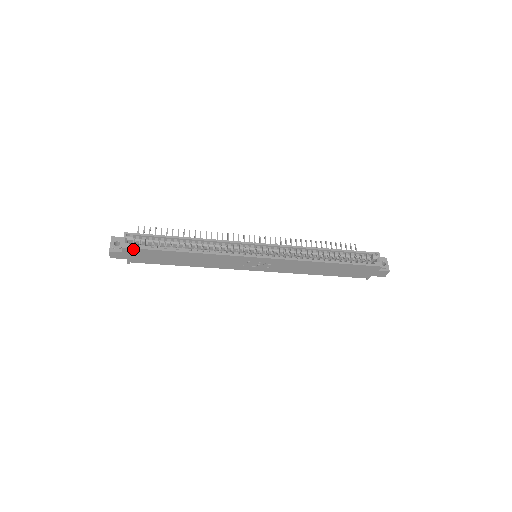
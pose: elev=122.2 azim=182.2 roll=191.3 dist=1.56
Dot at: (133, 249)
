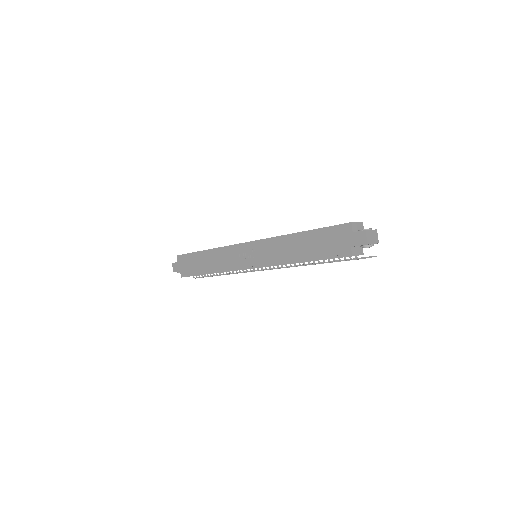
Dot at: (181, 256)
